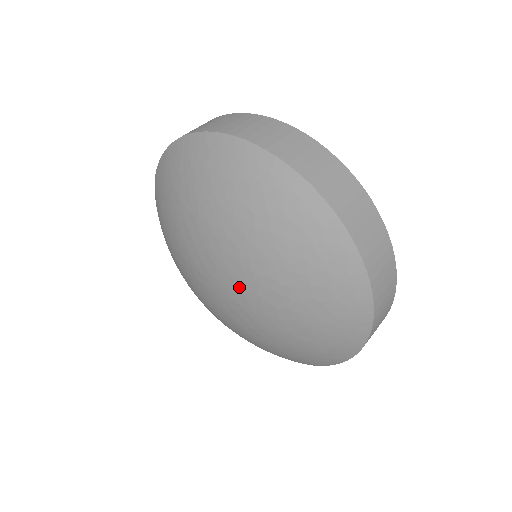
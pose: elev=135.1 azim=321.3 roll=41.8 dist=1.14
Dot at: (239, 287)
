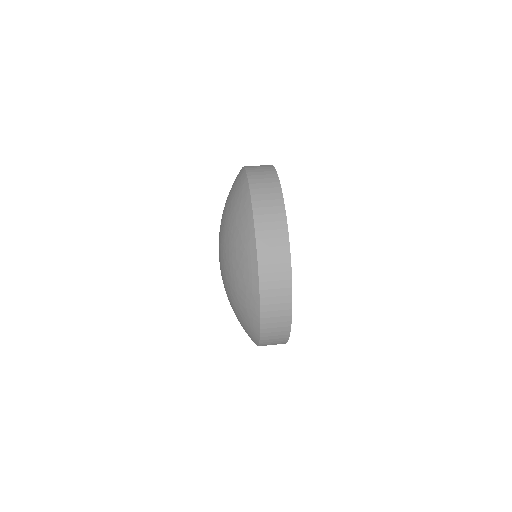
Dot at: (222, 271)
